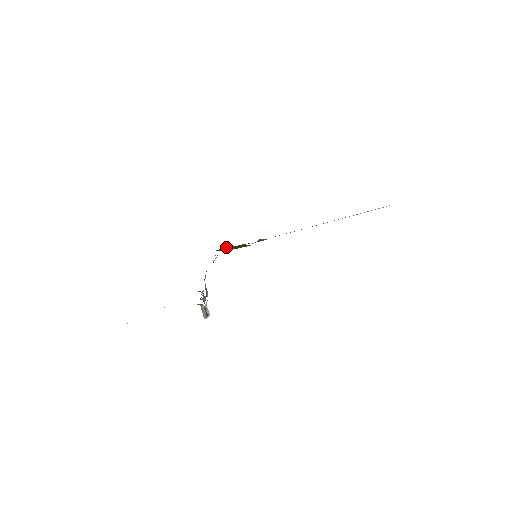
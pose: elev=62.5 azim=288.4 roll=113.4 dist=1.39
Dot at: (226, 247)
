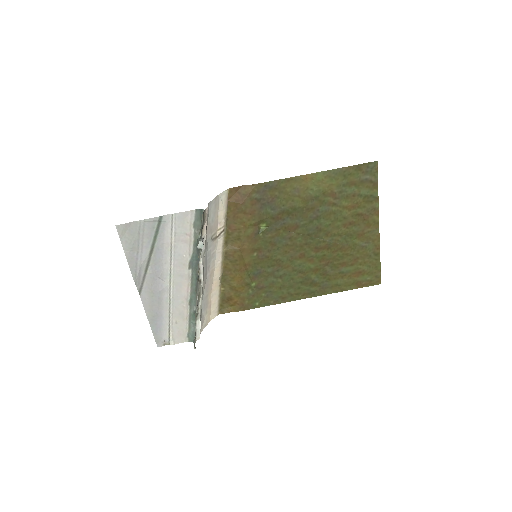
Dot at: (230, 309)
